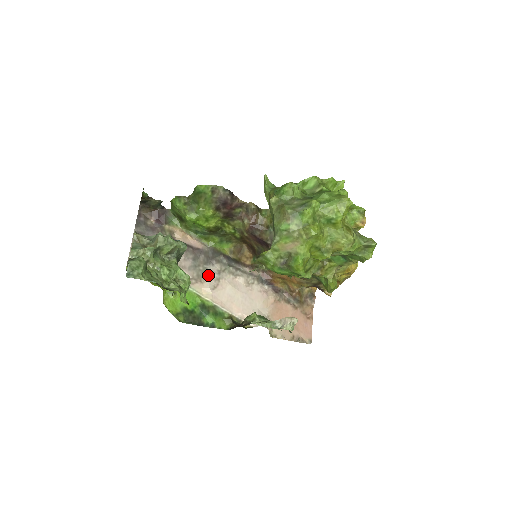
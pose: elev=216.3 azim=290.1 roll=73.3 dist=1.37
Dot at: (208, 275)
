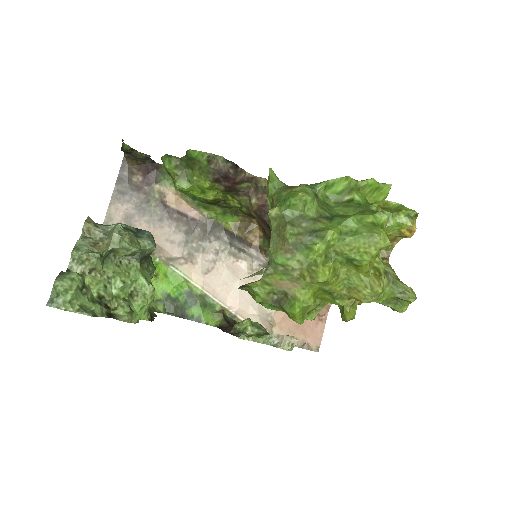
Dot at: (202, 255)
